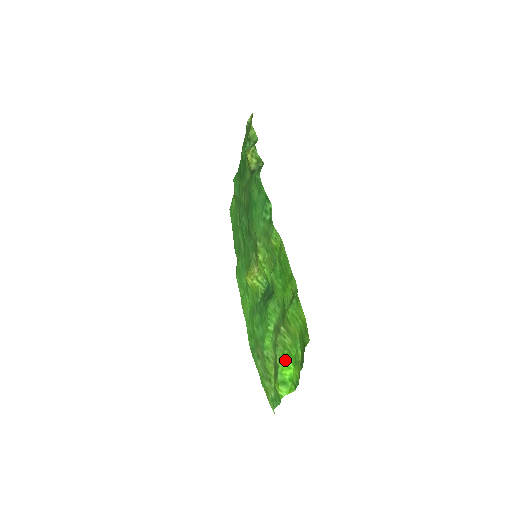
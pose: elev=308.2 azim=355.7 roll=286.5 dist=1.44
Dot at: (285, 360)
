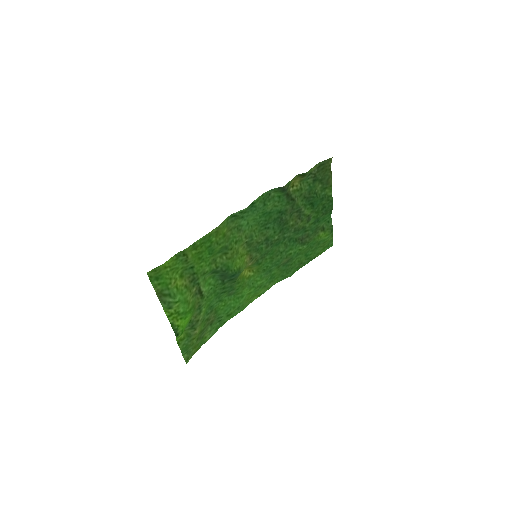
Dot at: (190, 316)
